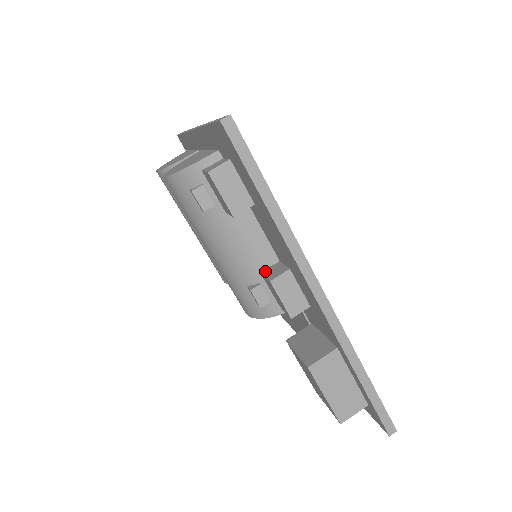
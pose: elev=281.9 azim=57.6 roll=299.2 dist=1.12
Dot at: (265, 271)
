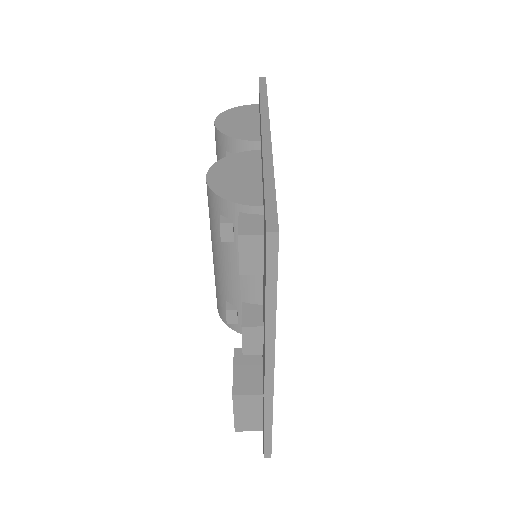
Dot at: (246, 306)
